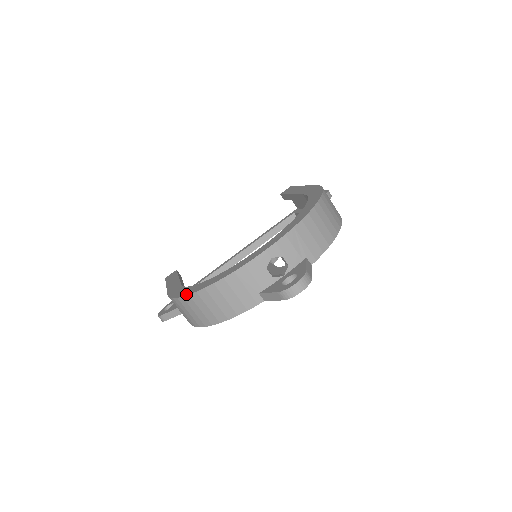
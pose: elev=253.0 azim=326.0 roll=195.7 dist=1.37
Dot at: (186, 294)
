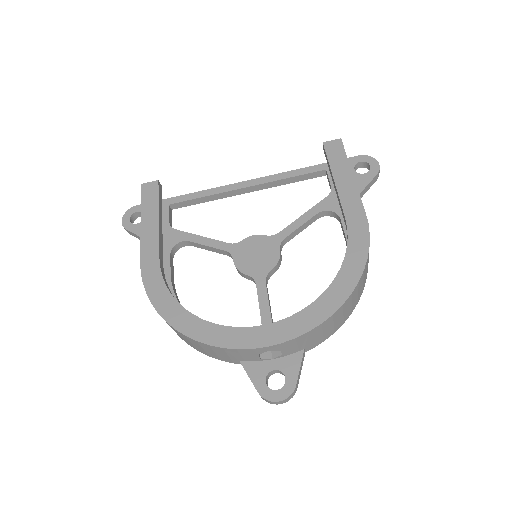
Dot at: (162, 314)
